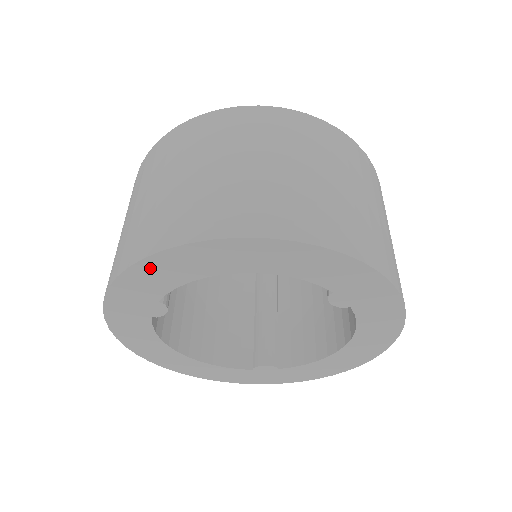
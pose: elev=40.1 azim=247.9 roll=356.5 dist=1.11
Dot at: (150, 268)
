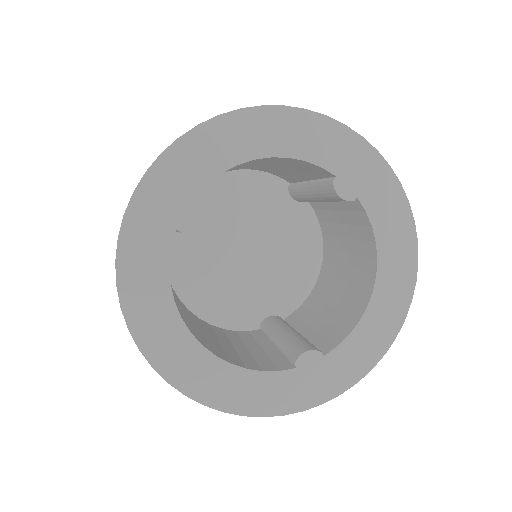
Dot at: (166, 170)
